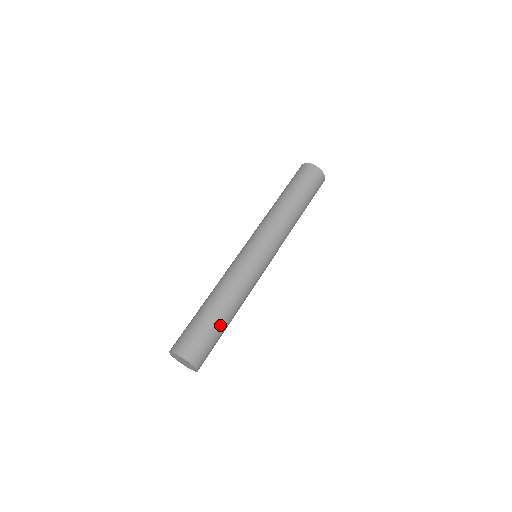
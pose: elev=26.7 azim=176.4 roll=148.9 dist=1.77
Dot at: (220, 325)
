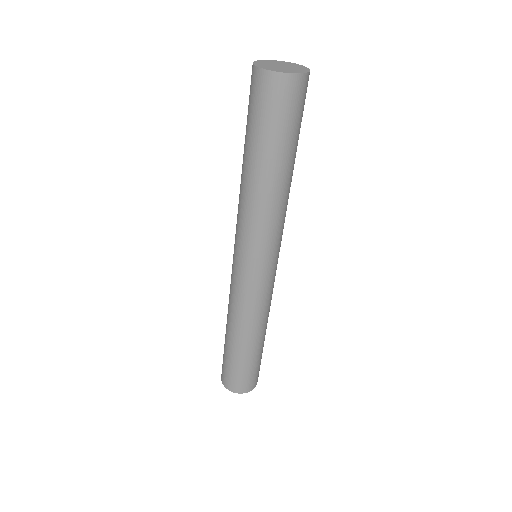
Dot at: (255, 355)
